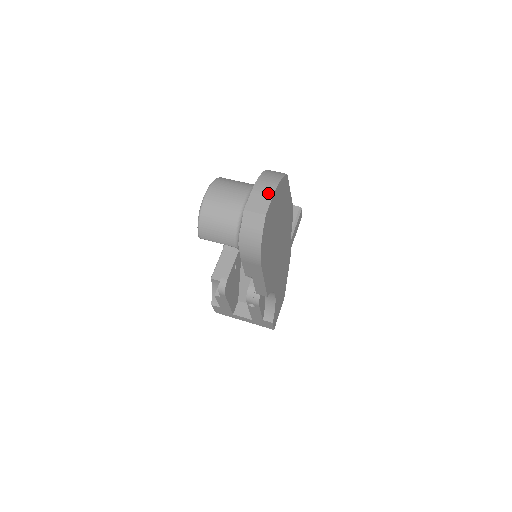
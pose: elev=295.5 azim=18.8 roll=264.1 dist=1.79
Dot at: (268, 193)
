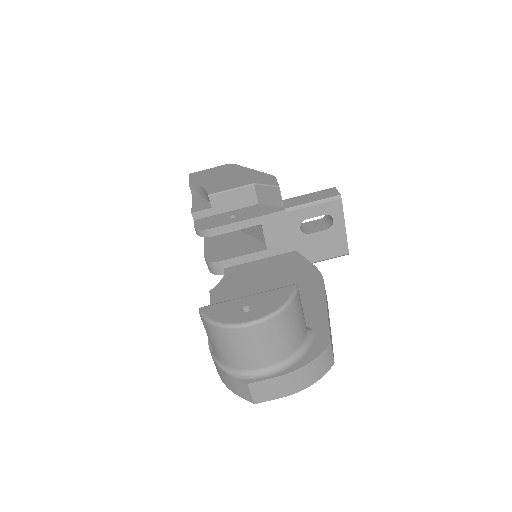
Dot at: (285, 392)
